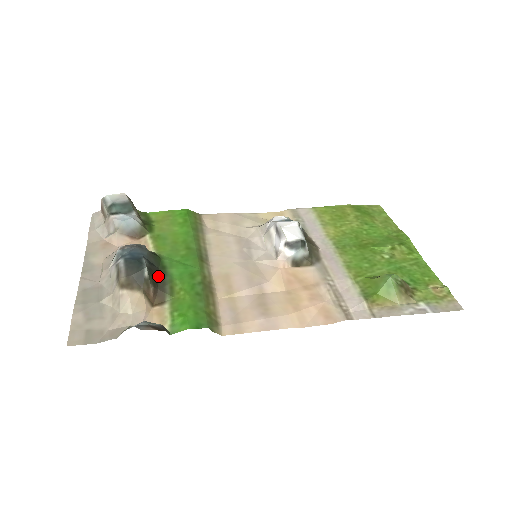
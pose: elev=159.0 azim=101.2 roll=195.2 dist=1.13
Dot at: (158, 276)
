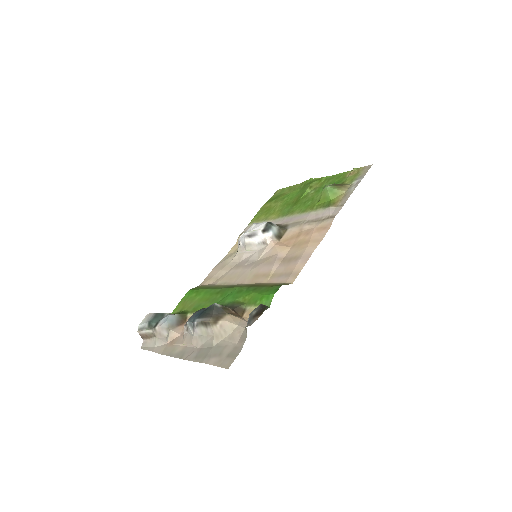
Dot at: occluded
